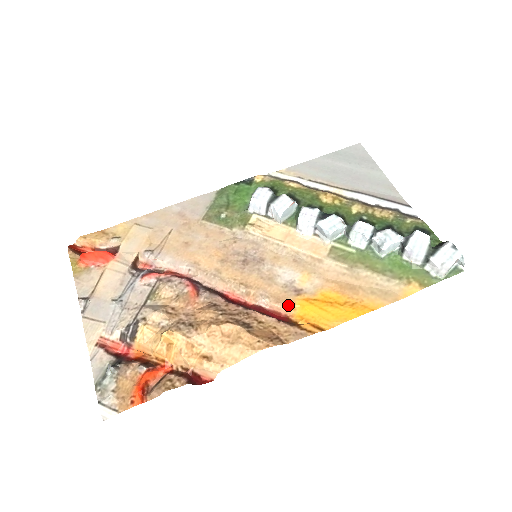
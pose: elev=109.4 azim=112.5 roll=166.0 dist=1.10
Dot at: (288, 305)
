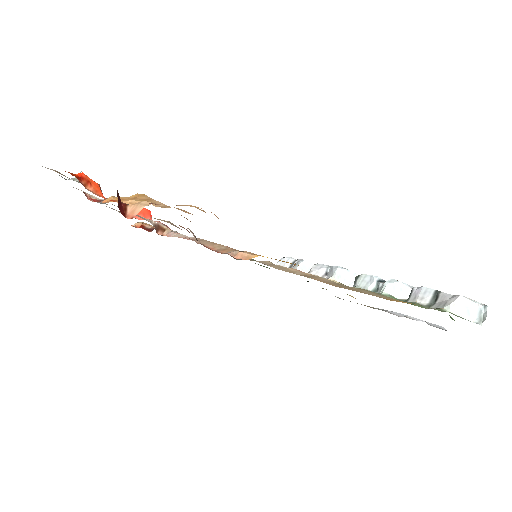
Dot at: occluded
